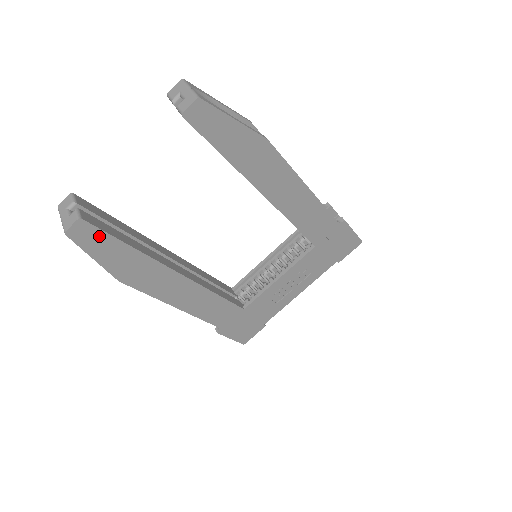
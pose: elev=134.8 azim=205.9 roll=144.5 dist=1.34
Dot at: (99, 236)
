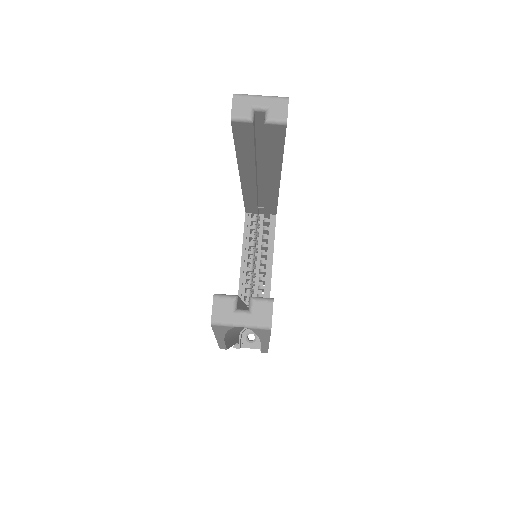
Dot at: occluded
